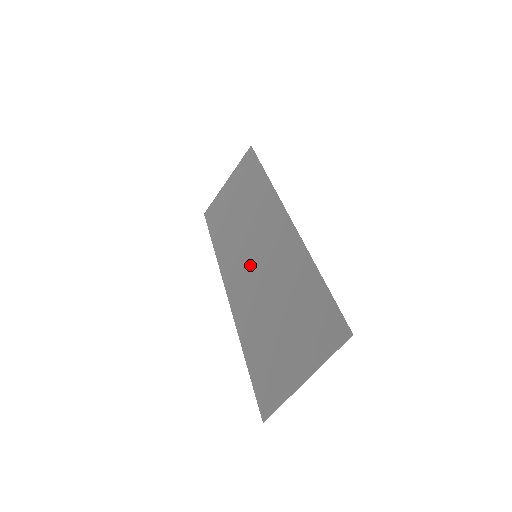
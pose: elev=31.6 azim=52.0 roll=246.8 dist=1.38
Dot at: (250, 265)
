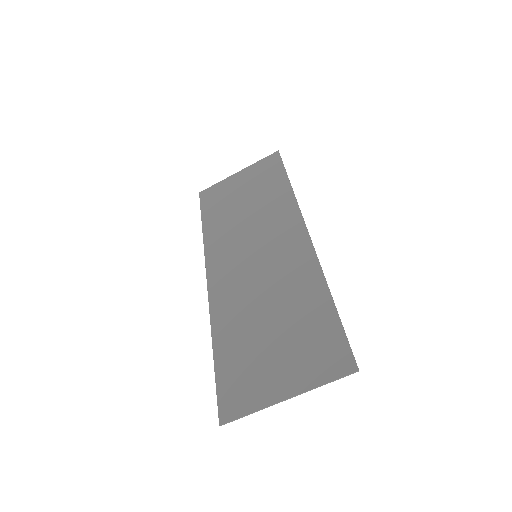
Dot at: (246, 262)
